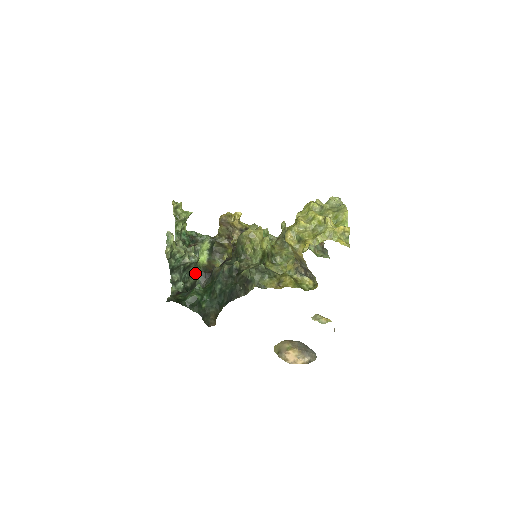
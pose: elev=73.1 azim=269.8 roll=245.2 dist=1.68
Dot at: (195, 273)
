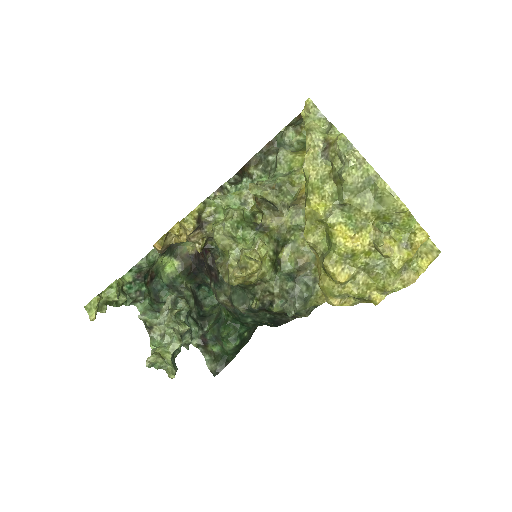
Dot at: (184, 292)
